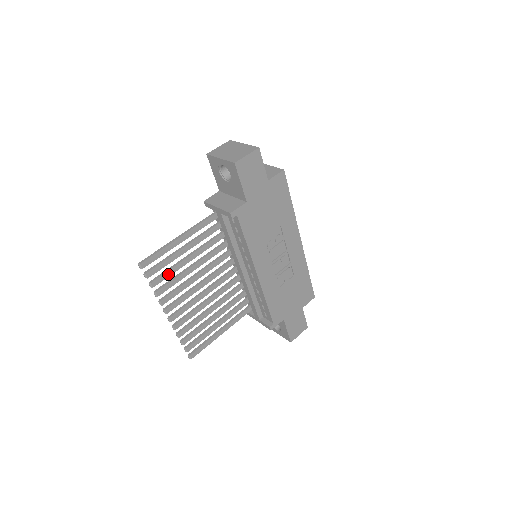
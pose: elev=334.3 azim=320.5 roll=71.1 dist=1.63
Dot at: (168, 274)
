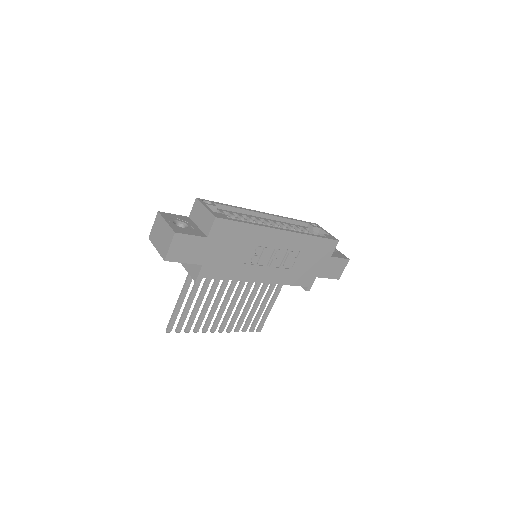
Dot at: (193, 319)
